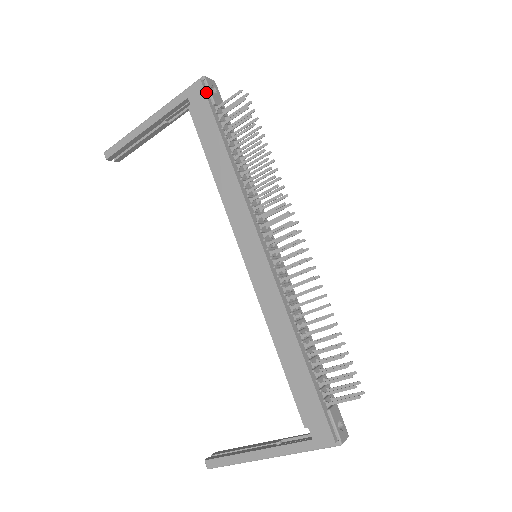
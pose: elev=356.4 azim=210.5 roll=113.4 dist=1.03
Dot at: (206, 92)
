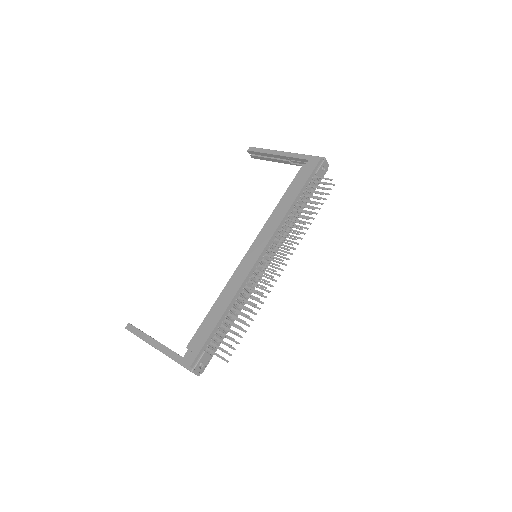
Dot at: (318, 165)
